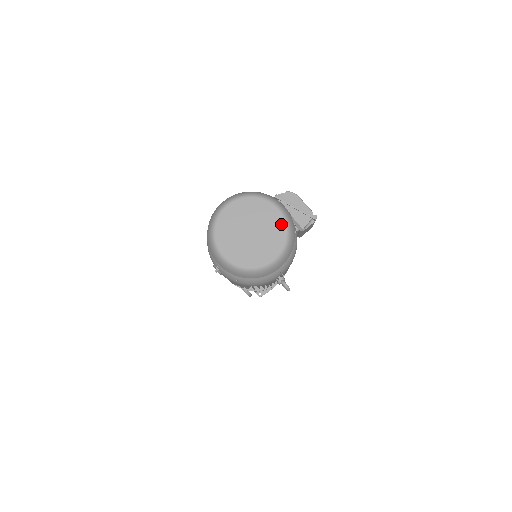
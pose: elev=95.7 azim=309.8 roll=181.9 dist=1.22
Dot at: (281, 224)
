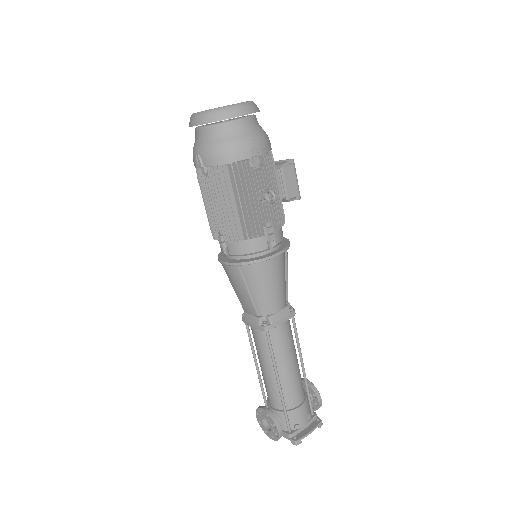
Dot at: occluded
